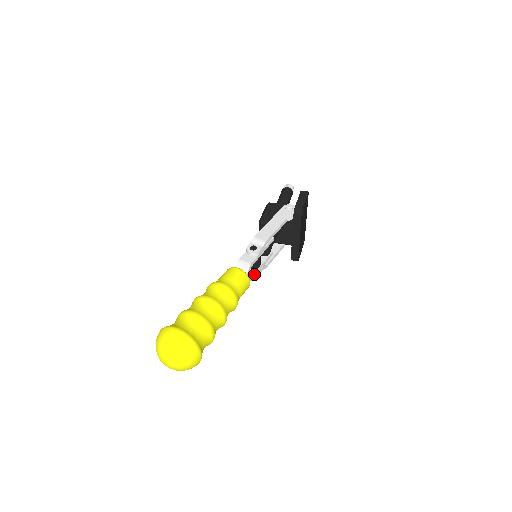
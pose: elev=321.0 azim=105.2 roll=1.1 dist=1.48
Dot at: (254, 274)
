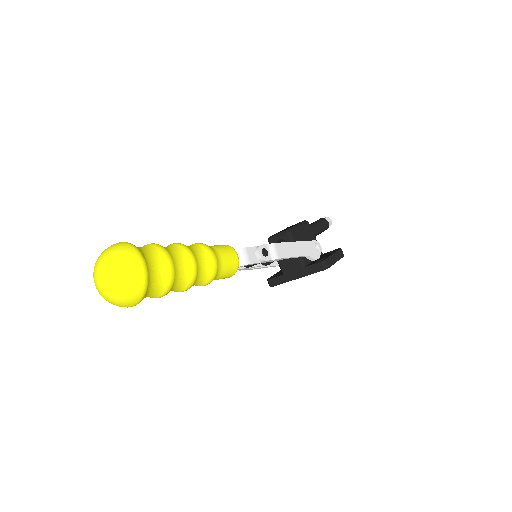
Dot at: (239, 269)
